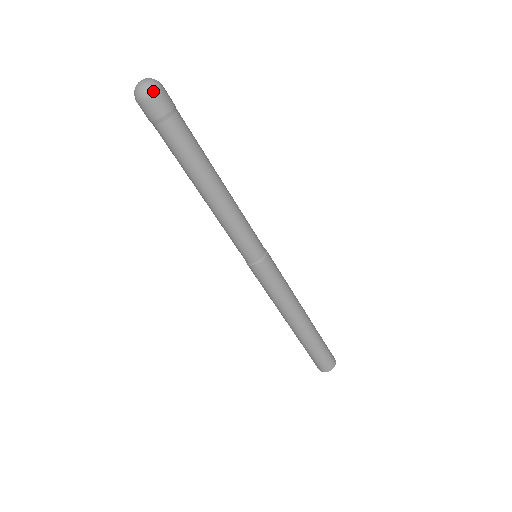
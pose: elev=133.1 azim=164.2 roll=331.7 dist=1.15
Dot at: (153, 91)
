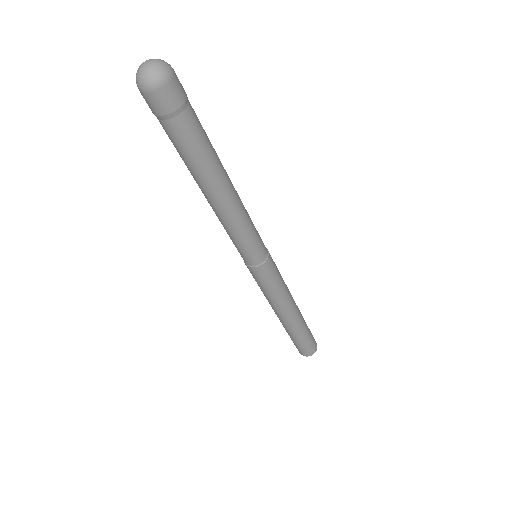
Dot at: (169, 75)
